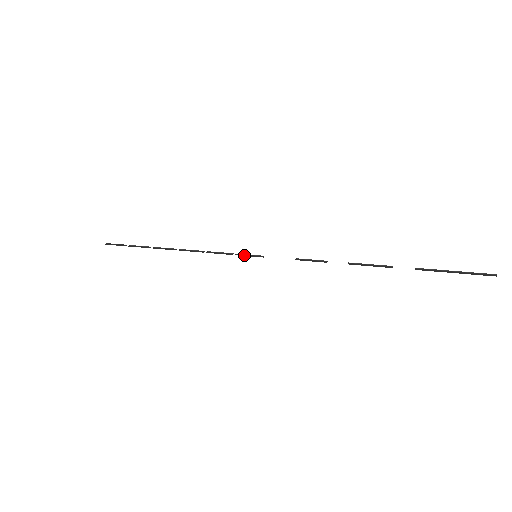
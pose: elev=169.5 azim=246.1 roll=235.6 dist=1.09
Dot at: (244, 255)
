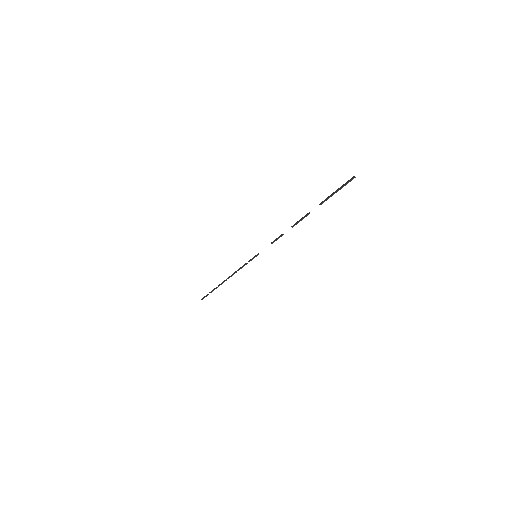
Dot at: (251, 259)
